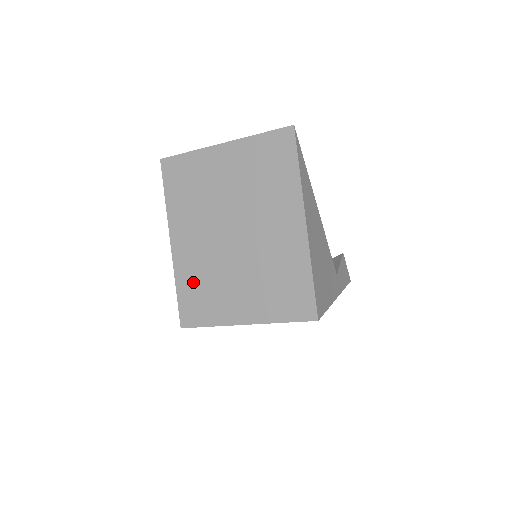
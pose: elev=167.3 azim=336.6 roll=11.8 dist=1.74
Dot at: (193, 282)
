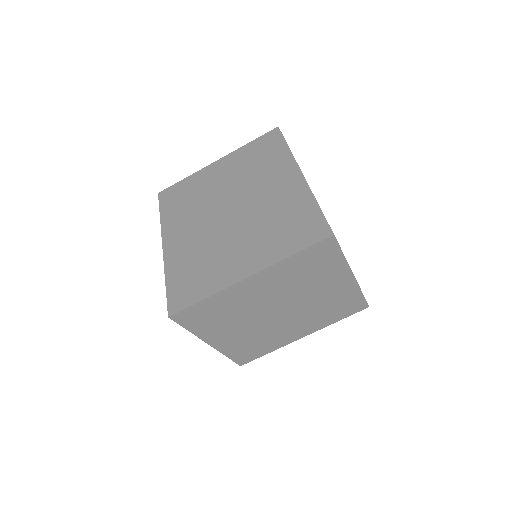
Dot at: (186, 266)
